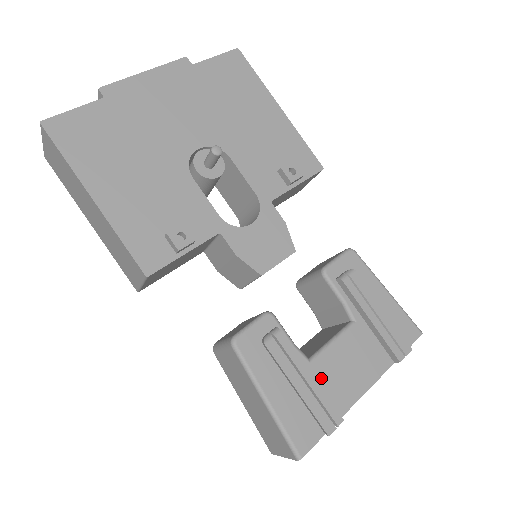
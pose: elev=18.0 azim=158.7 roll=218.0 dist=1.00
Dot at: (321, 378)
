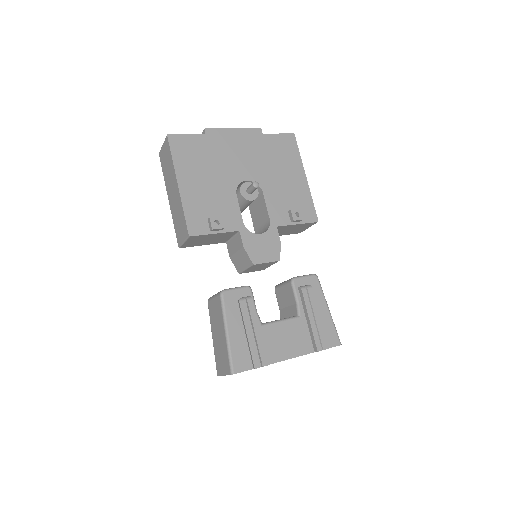
Dot at: (265, 337)
